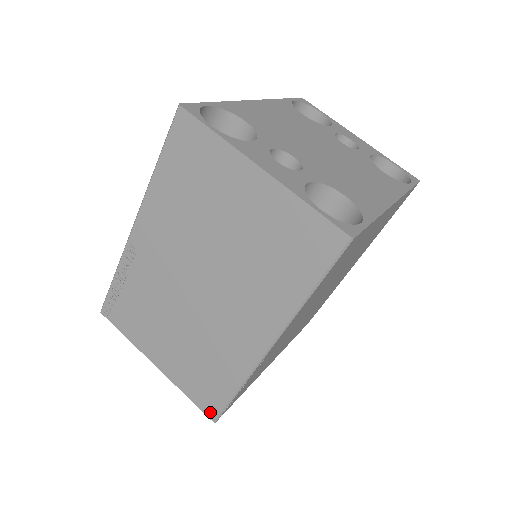
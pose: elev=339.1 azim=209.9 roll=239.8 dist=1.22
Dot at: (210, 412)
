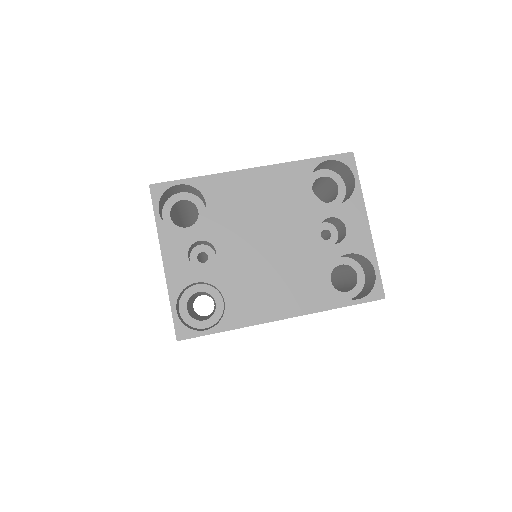
Dot at: occluded
